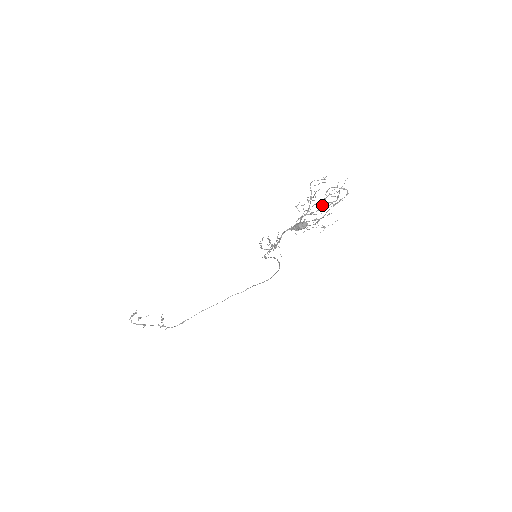
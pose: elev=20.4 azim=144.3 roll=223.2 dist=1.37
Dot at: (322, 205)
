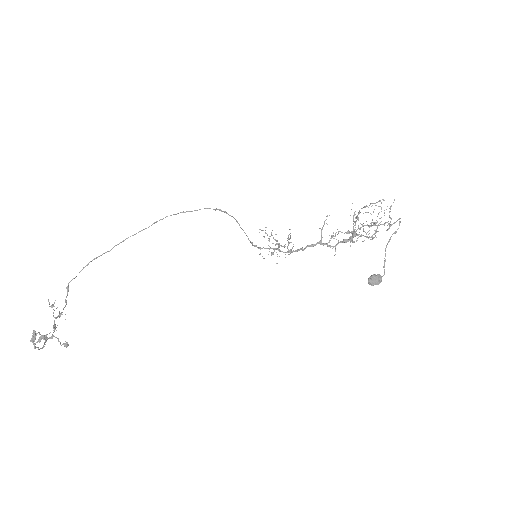
Dot at: (366, 225)
